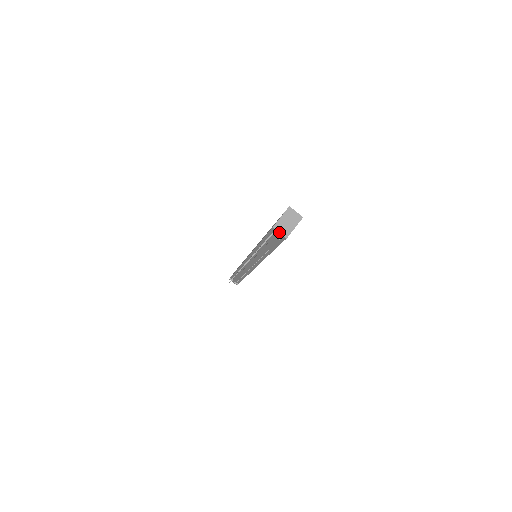
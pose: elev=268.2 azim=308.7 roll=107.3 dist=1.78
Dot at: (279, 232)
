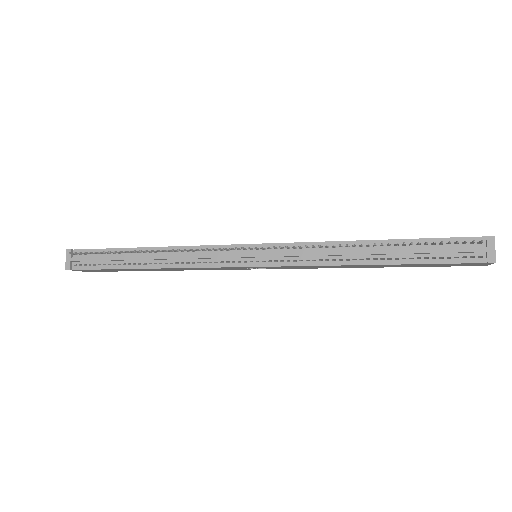
Dot at: occluded
